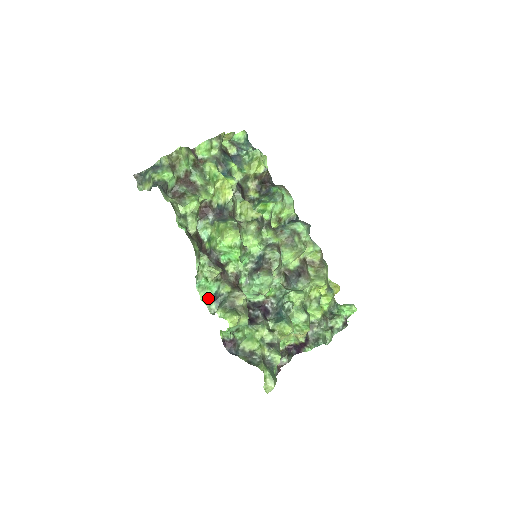
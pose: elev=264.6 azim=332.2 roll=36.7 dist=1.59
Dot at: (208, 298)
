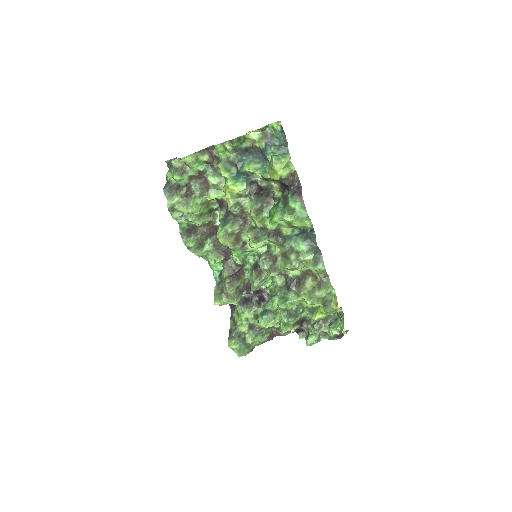
Dot at: (215, 272)
